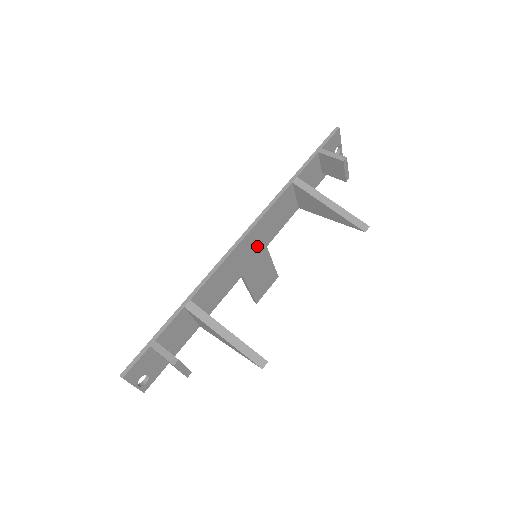
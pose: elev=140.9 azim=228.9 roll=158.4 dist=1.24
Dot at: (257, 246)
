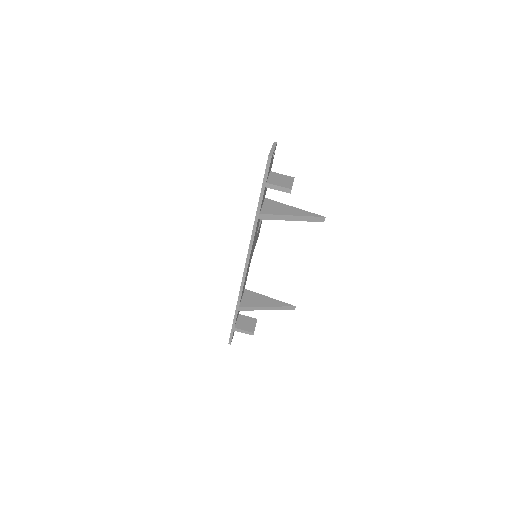
Dot at: occluded
